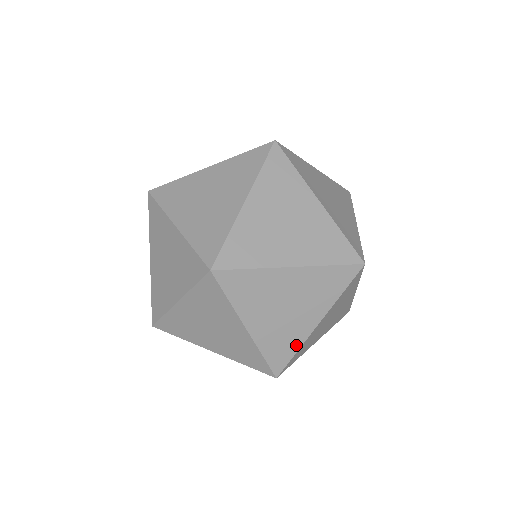
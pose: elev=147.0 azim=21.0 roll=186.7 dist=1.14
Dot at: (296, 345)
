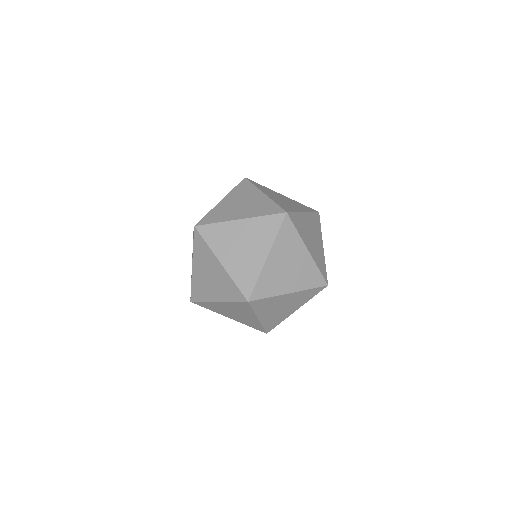
Dot at: (272, 293)
